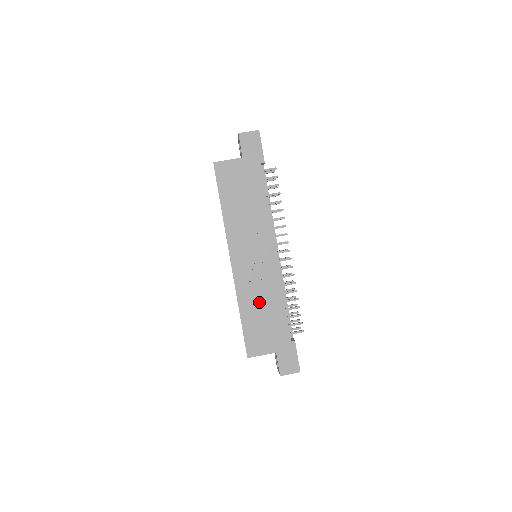
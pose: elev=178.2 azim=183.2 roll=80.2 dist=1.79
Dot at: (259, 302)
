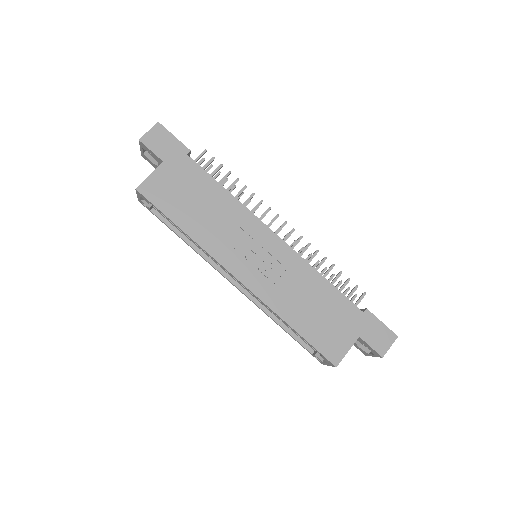
Dot at: (300, 298)
